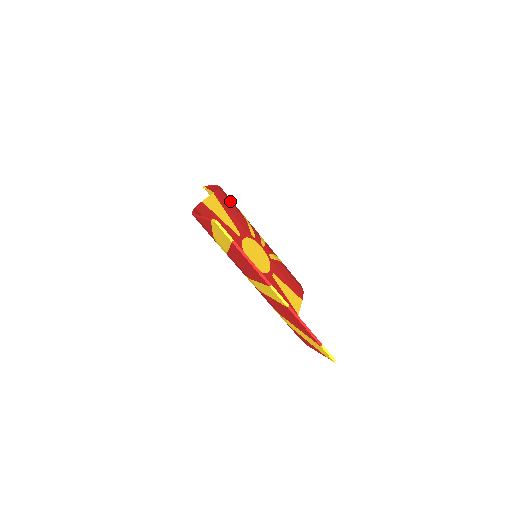
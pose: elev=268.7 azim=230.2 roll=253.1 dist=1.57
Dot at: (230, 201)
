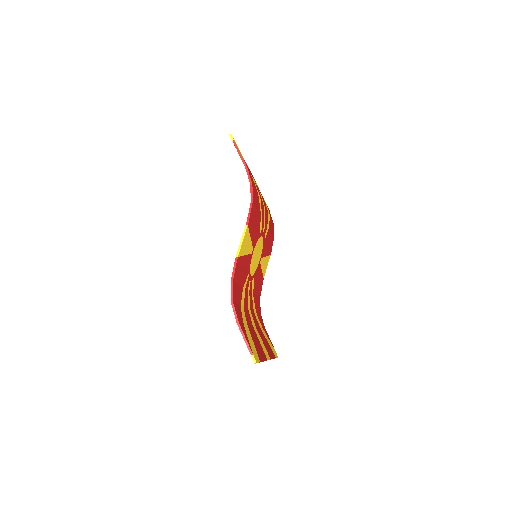
Dot at: (256, 204)
